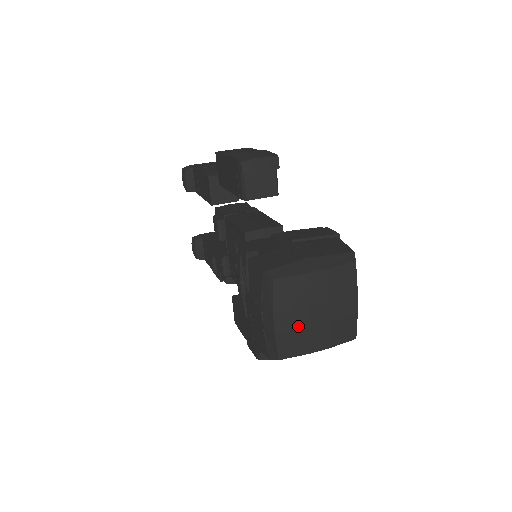
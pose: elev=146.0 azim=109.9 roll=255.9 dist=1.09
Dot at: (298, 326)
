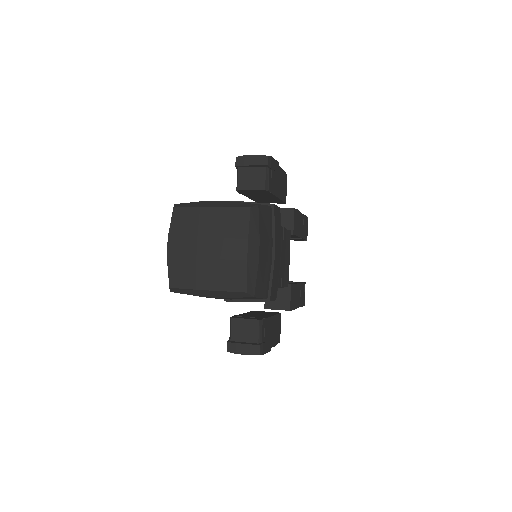
Dot at: (186, 255)
